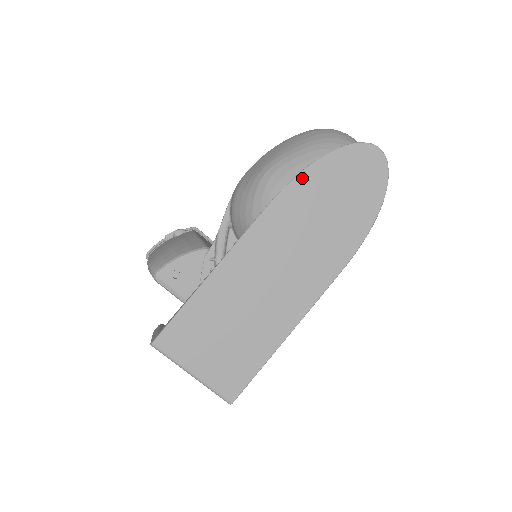
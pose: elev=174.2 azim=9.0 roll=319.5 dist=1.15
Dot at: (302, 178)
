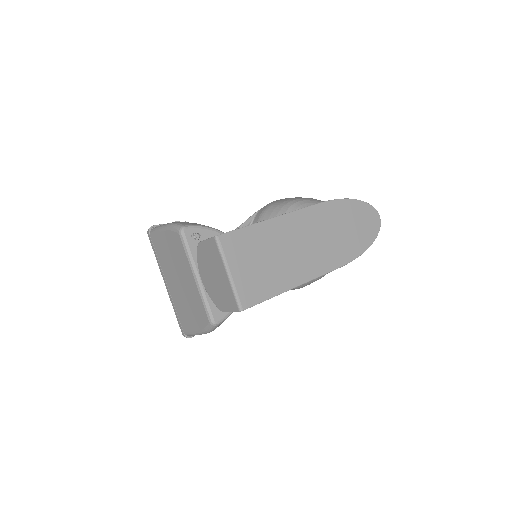
Dot at: (339, 202)
